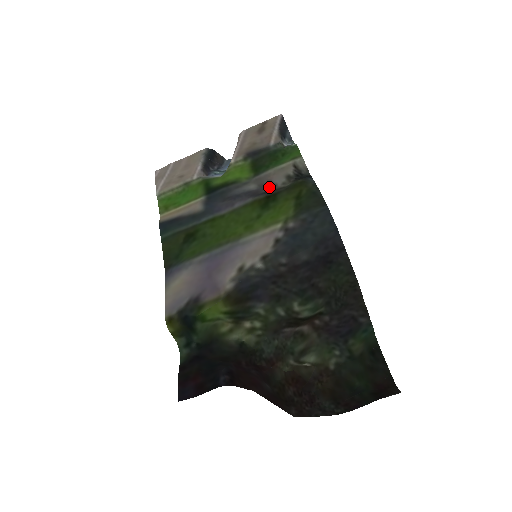
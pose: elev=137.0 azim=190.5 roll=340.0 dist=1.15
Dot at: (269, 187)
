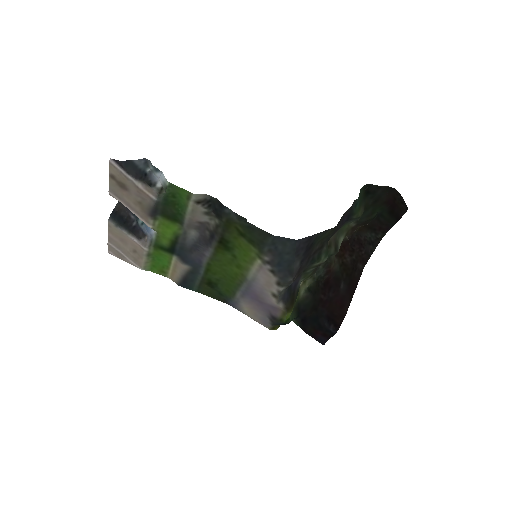
Dot at: (204, 226)
